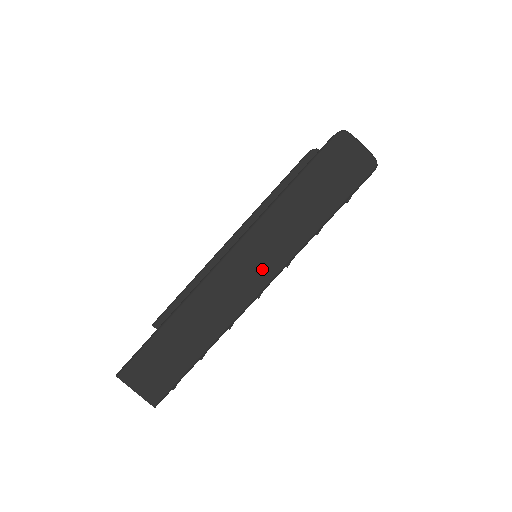
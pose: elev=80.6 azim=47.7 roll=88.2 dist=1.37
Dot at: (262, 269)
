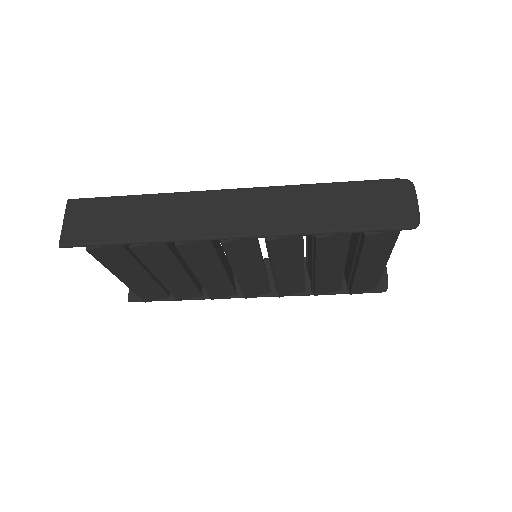
Dot at: (248, 221)
